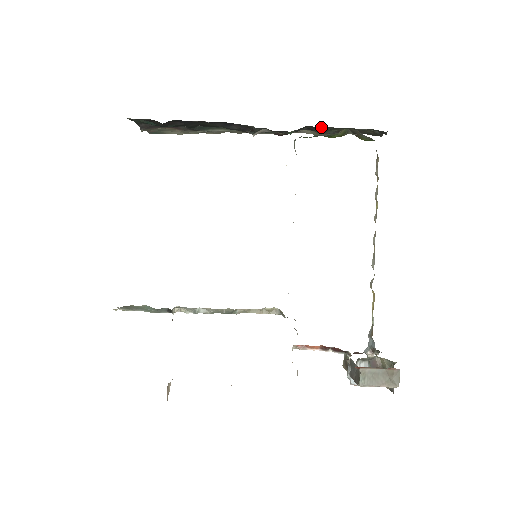
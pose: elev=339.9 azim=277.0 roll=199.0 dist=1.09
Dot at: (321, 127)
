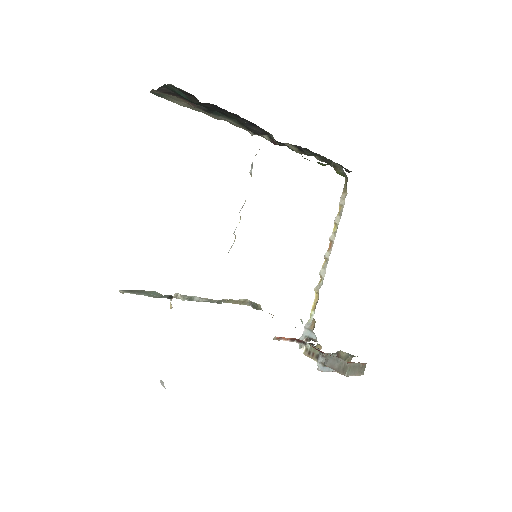
Dot at: occluded
